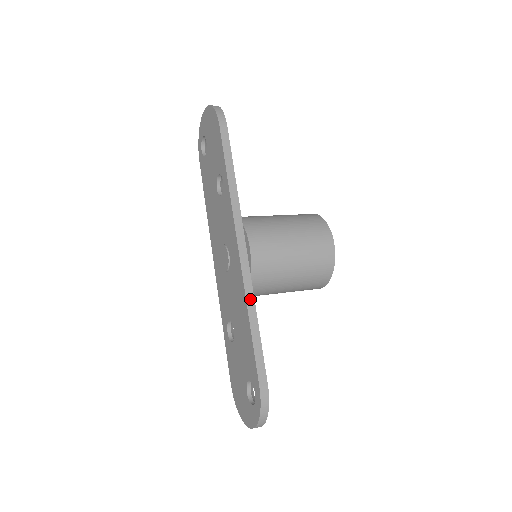
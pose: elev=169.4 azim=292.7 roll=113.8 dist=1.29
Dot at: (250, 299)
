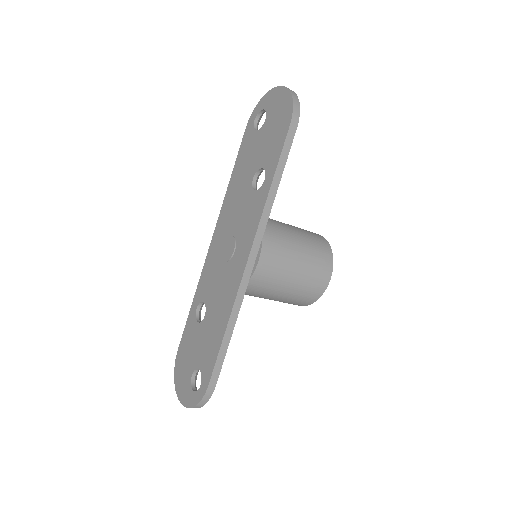
Dot at: (236, 308)
